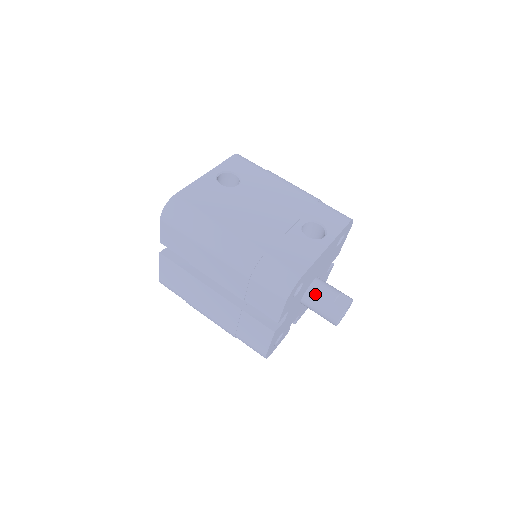
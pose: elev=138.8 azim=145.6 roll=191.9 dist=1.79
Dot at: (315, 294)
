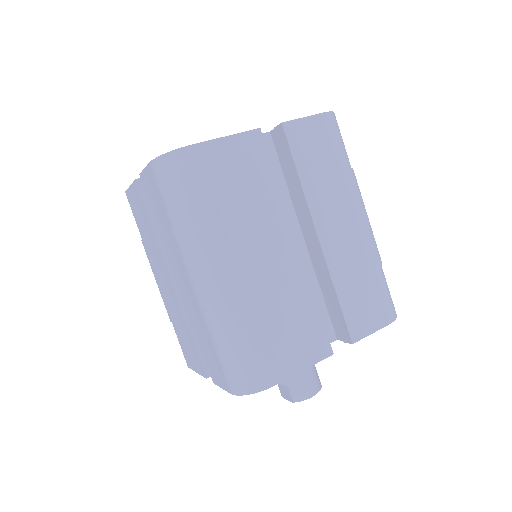
Dot at: occluded
